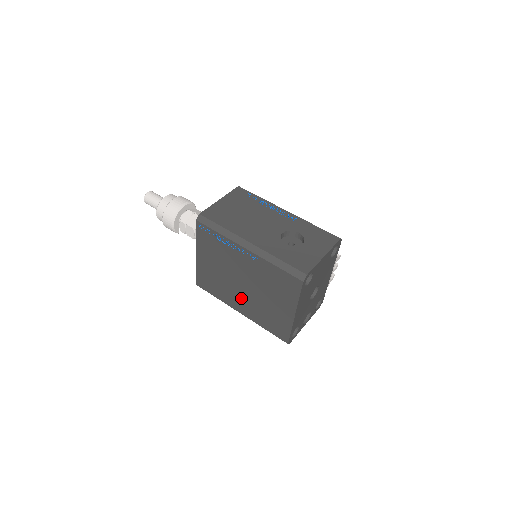
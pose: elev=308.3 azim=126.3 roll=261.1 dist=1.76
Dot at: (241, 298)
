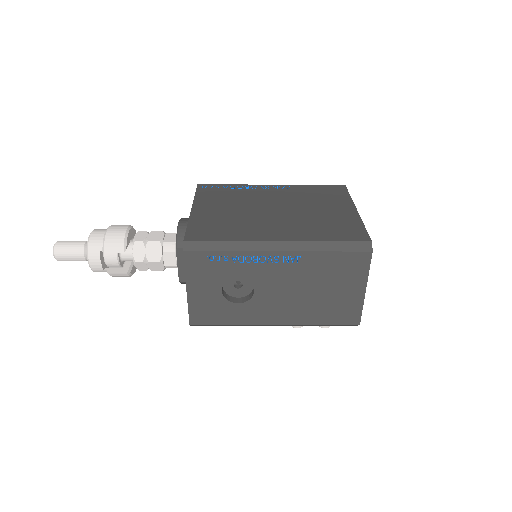
Dot at: (275, 224)
